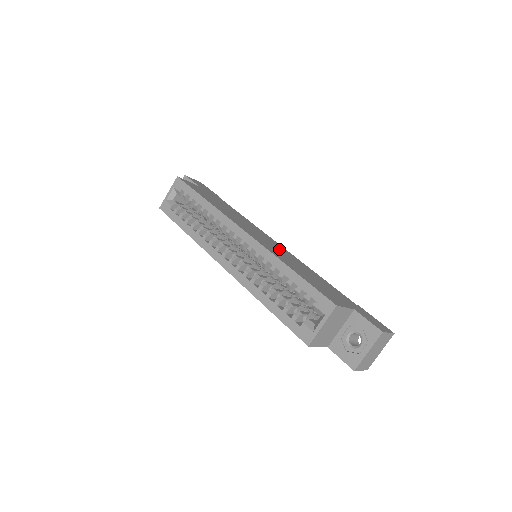
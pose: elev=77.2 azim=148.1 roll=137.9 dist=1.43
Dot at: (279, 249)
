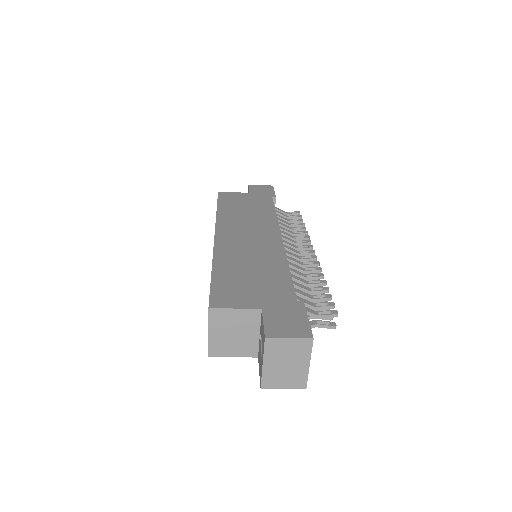
Dot at: (257, 245)
